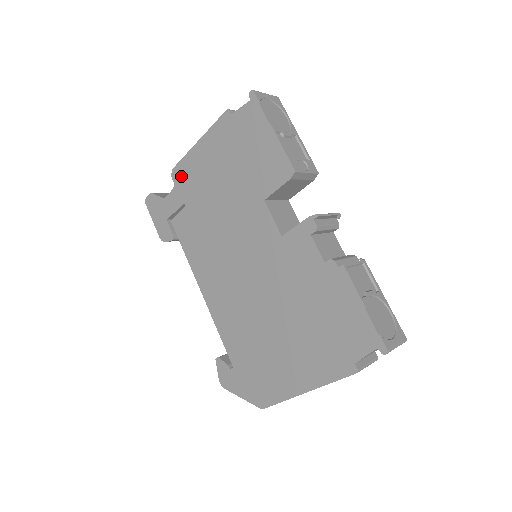
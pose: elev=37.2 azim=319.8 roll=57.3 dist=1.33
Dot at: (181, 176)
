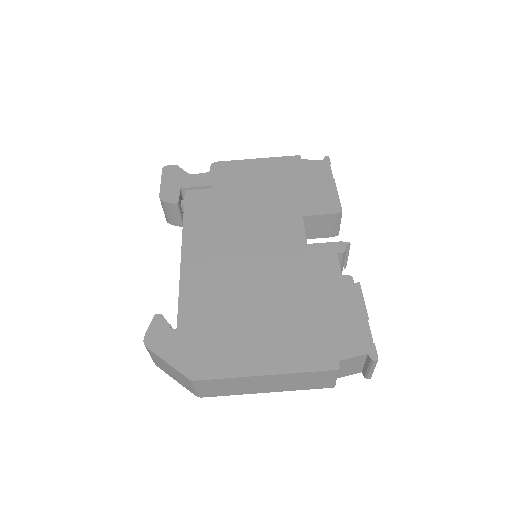
Dot at: (223, 169)
